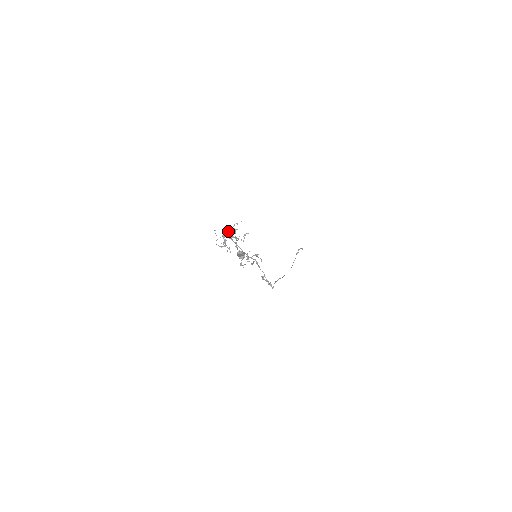
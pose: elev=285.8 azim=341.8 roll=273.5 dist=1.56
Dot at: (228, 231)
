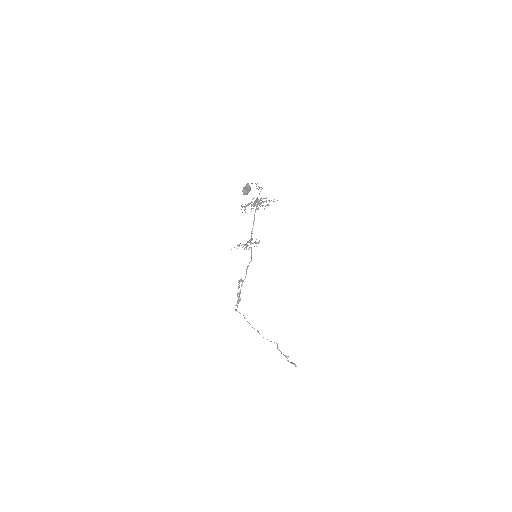
Dot at: (260, 187)
